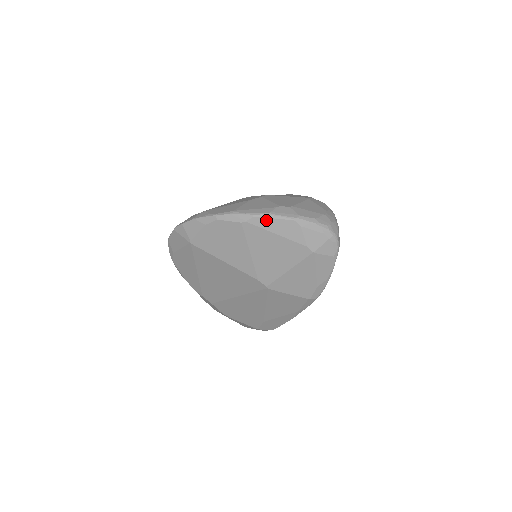
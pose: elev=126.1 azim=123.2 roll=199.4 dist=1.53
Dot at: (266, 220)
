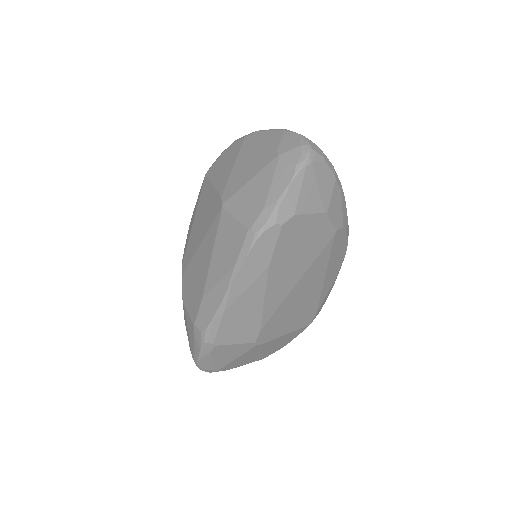
Dot at: (263, 132)
